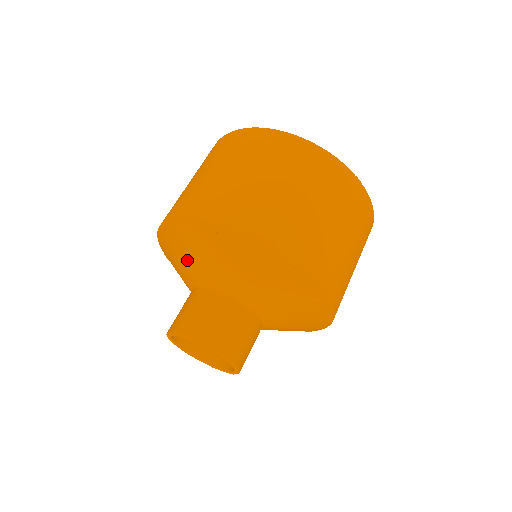
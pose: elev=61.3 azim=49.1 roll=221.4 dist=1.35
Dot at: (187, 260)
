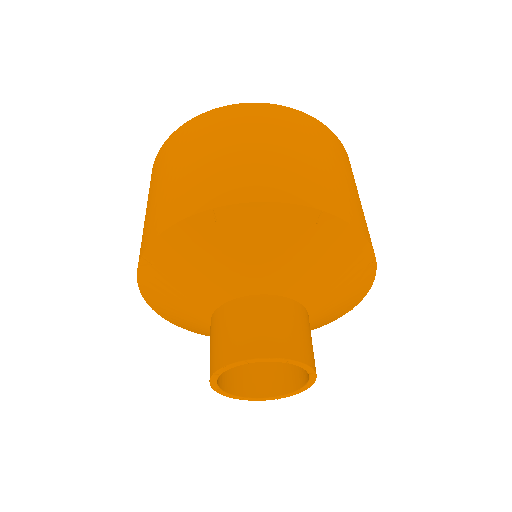
Dot at: (246, 260)
